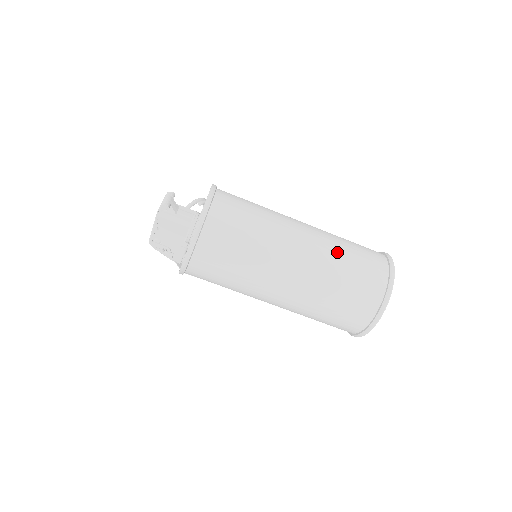
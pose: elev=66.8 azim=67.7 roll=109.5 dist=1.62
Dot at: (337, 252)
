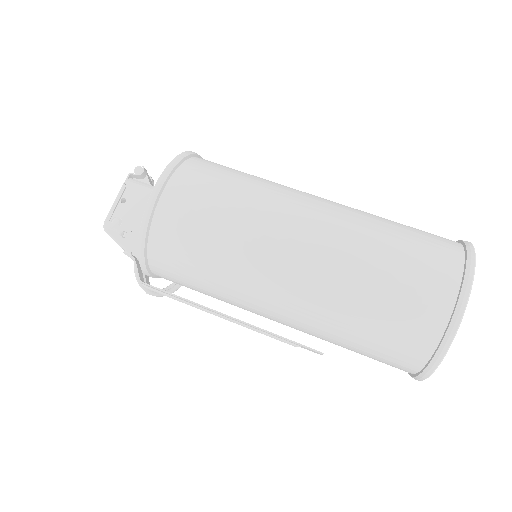
Dot at: occluded
